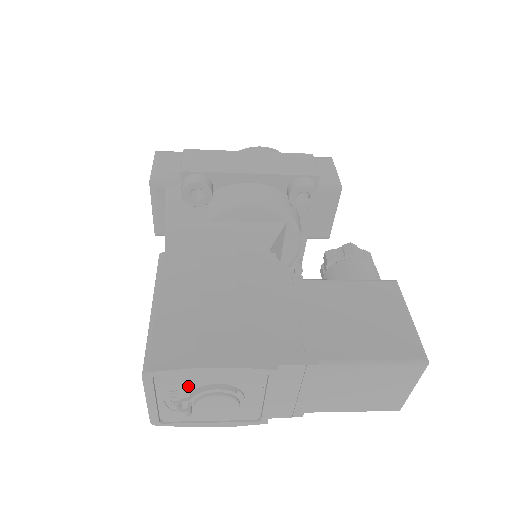
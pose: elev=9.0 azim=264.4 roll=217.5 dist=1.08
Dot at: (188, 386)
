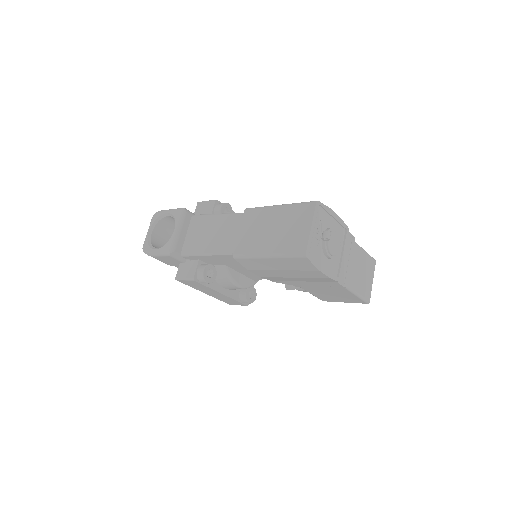
Dot at: (324, 225)
